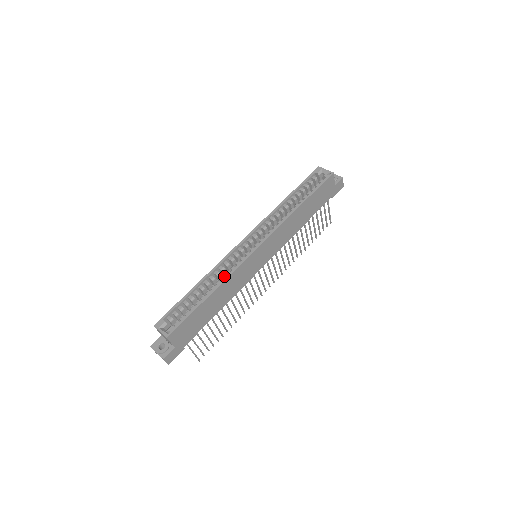
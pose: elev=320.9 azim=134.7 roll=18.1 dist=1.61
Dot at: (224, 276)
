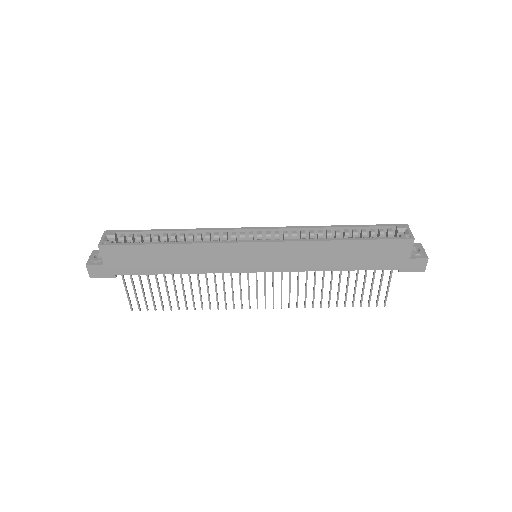
Dot at: (200, 241)
